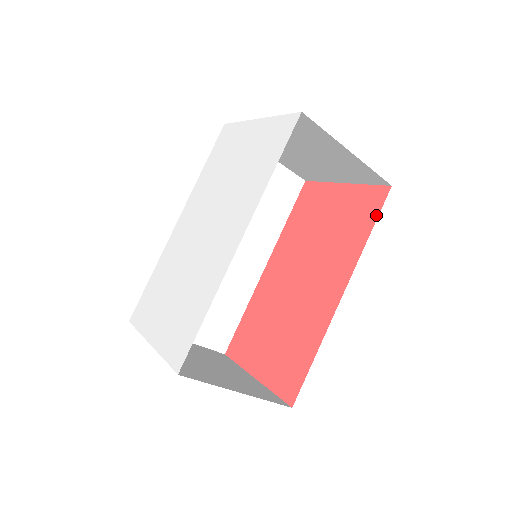
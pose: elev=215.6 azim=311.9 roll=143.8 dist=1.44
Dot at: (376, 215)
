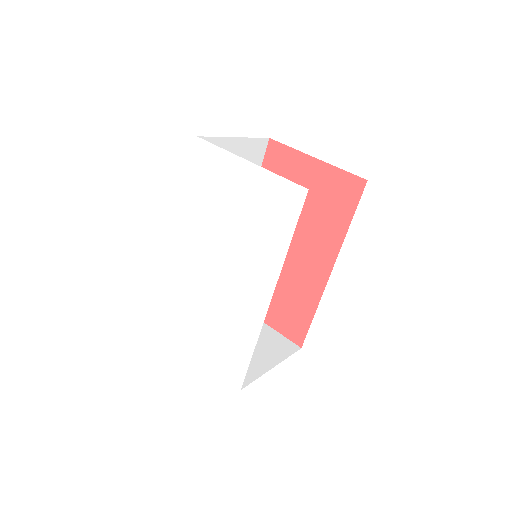
Dot at: (355, 206)
